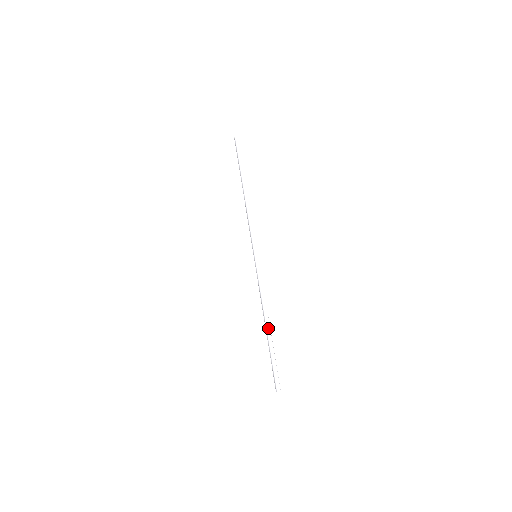
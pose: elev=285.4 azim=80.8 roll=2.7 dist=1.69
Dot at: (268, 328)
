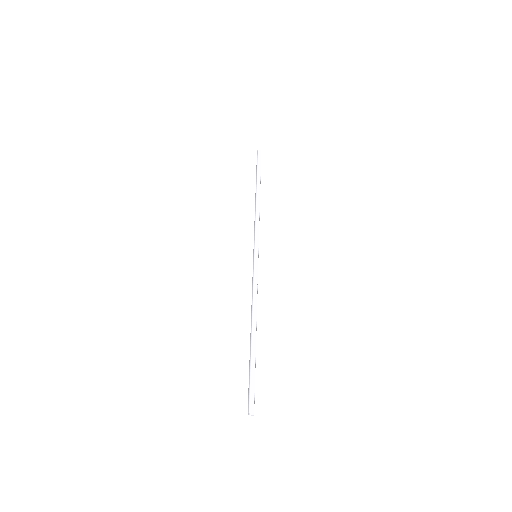
Dot at: (253, 332)
